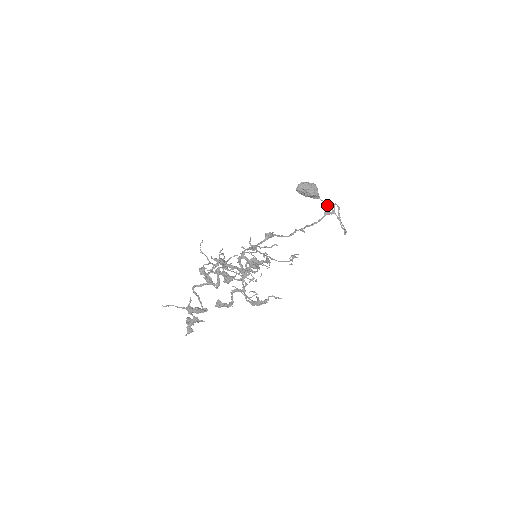
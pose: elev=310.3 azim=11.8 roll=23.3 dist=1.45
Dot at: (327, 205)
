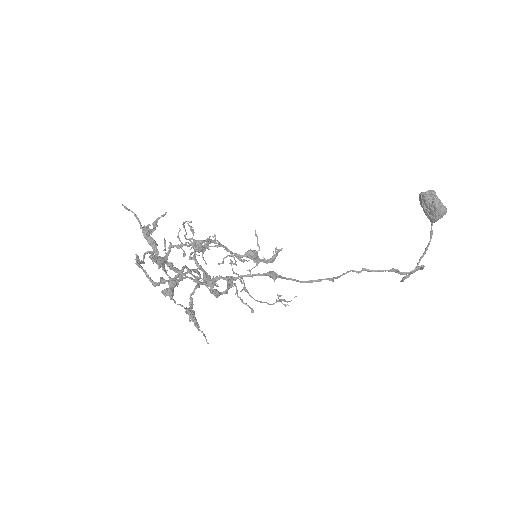
Dot at: (430, 237)
